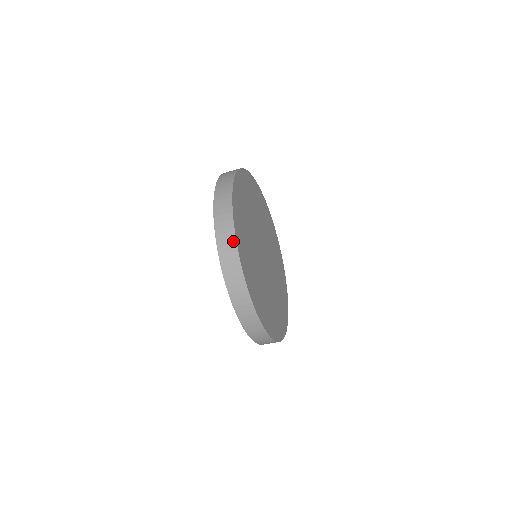
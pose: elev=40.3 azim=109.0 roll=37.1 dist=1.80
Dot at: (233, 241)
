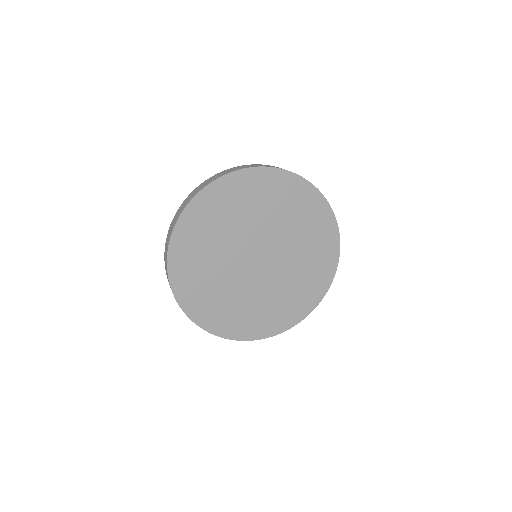
Dot at: (166, 266)
